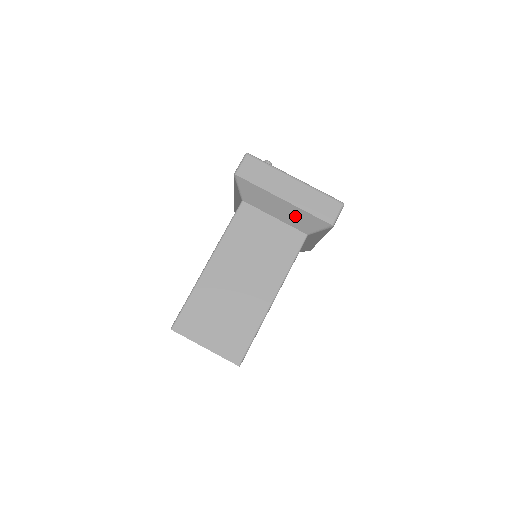
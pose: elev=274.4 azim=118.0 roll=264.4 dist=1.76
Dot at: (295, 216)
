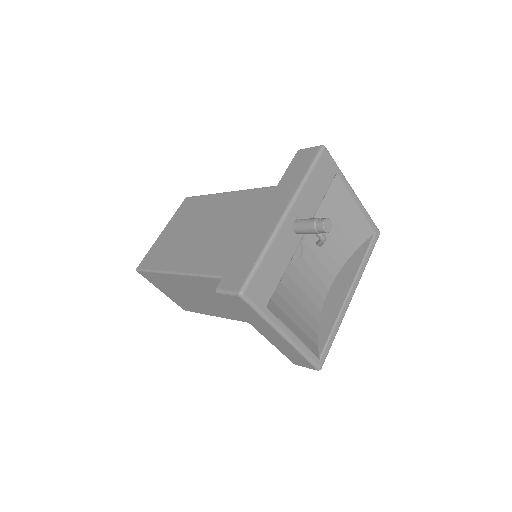
Dot at: occluded
